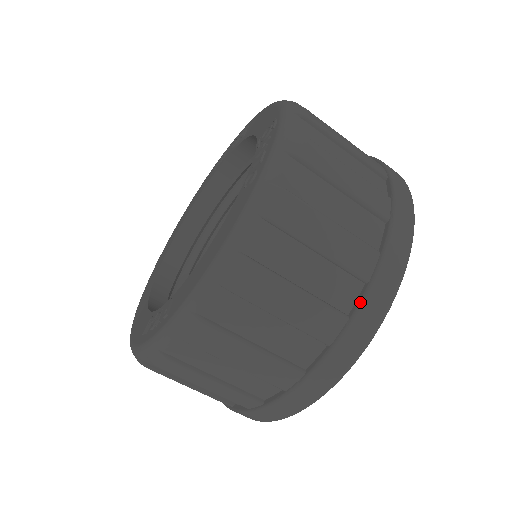
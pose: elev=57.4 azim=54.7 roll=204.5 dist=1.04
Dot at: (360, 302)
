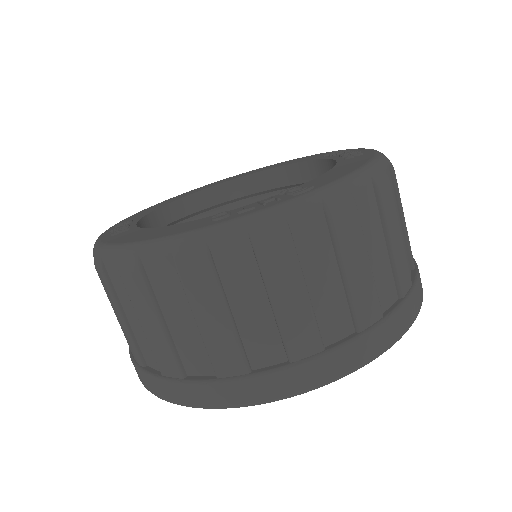
Dot at: (197, 380)
